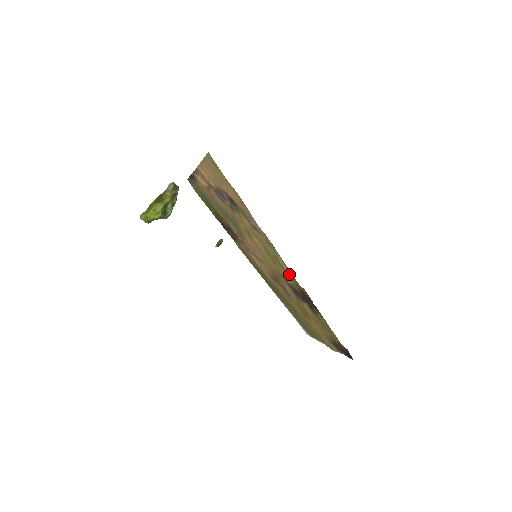
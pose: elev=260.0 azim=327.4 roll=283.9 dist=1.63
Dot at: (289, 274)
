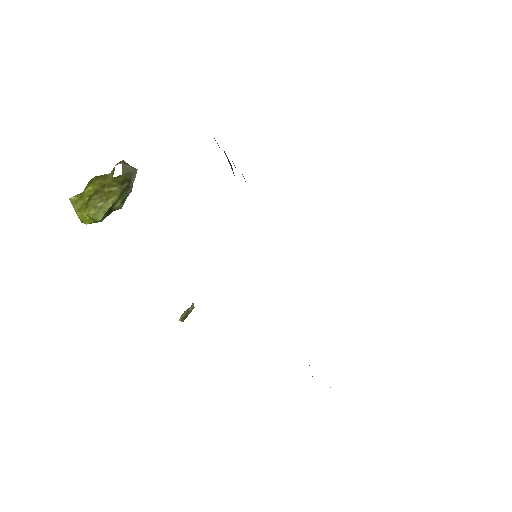
Dot at: occluded
